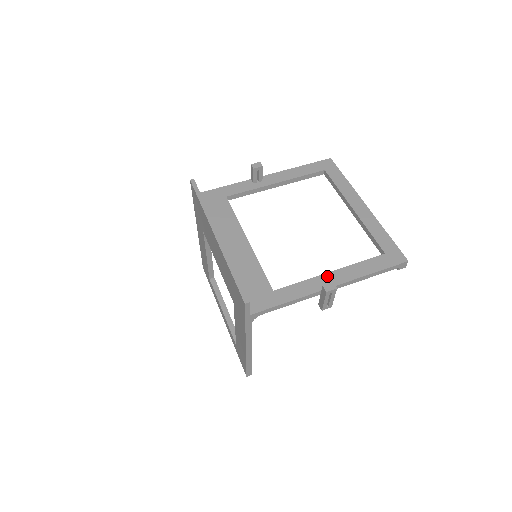
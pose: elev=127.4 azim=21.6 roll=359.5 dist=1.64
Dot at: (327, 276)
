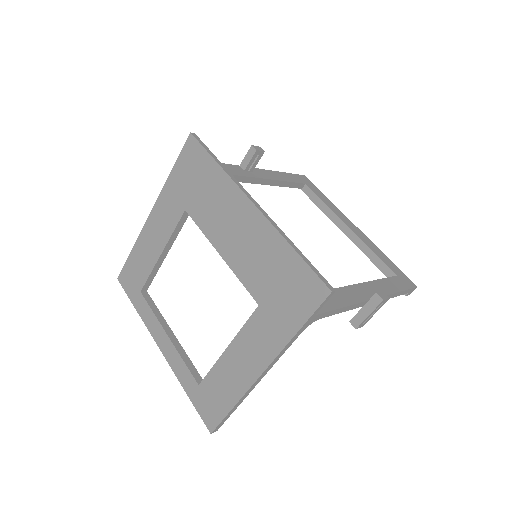
Dot at: (365, 286)
